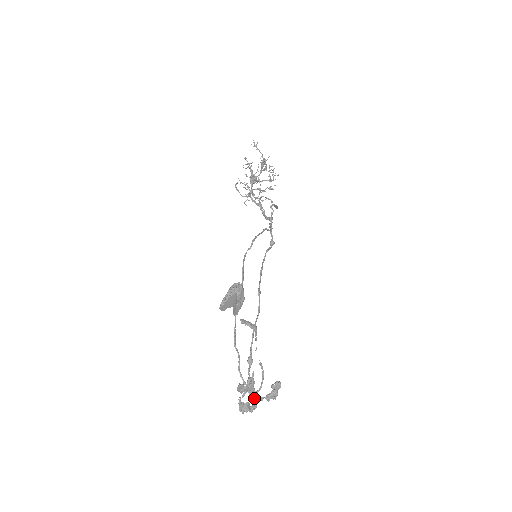
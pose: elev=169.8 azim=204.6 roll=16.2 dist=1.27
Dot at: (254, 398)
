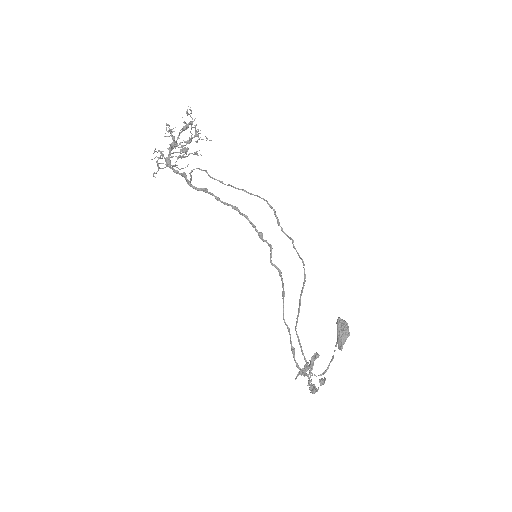
Dot at: (307, 376)
